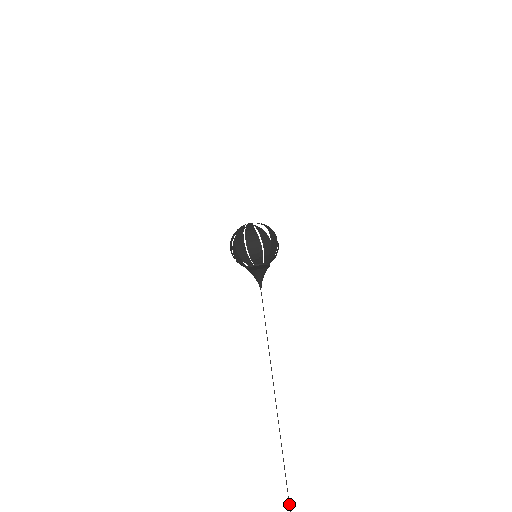
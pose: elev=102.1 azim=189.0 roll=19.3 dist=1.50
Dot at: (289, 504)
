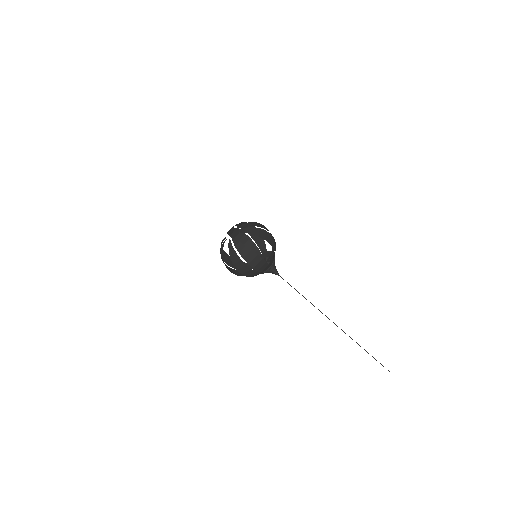
Dot at: occluded
